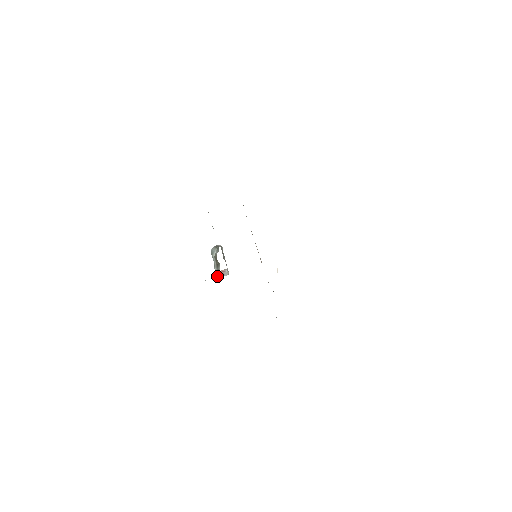
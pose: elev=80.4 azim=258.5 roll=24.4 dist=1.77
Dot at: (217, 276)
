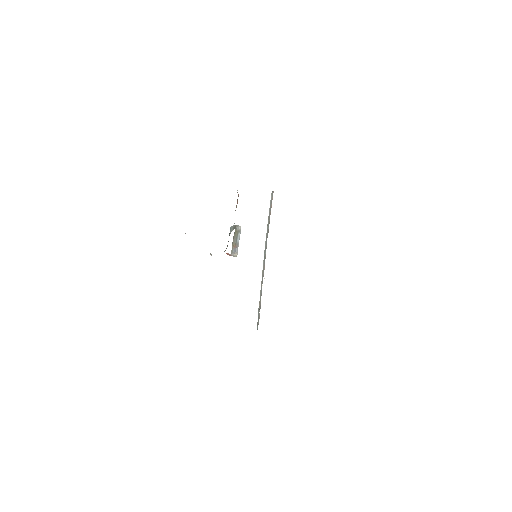
Dot at: occluded
